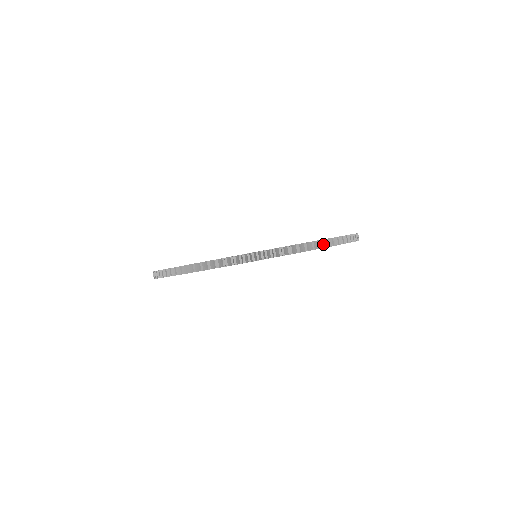
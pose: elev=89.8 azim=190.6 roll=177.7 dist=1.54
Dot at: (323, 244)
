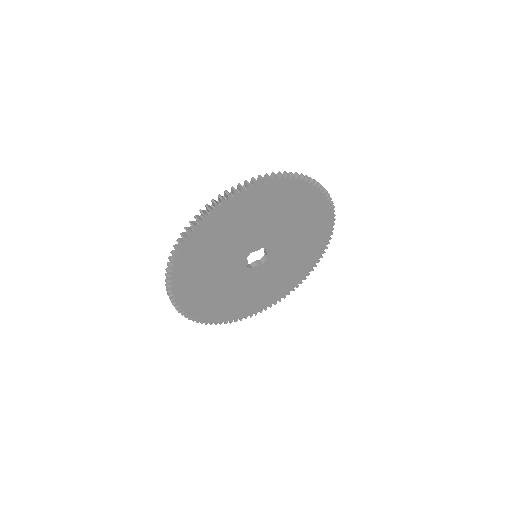
Dot at: (306, 178)
